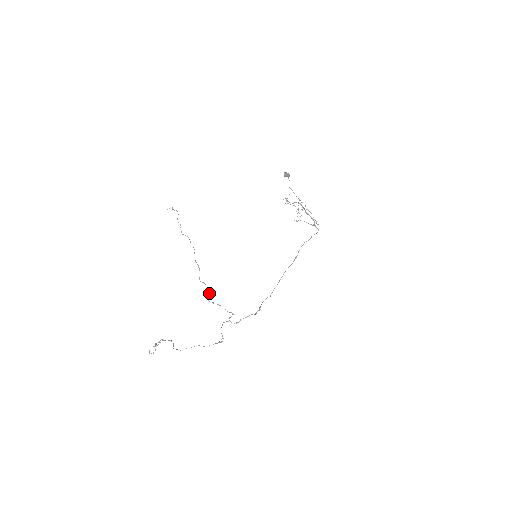
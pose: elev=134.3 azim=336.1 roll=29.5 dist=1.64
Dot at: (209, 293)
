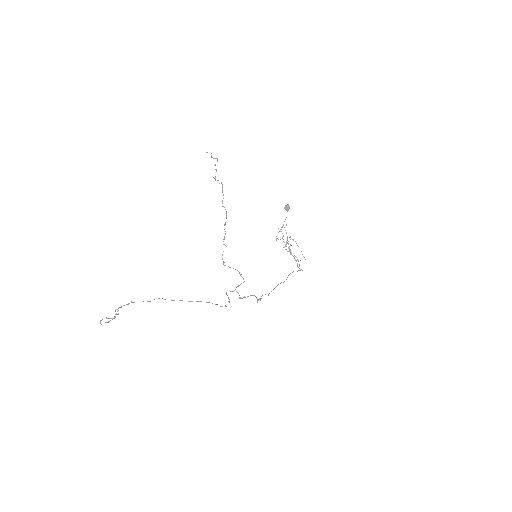
Dot at: occluded
